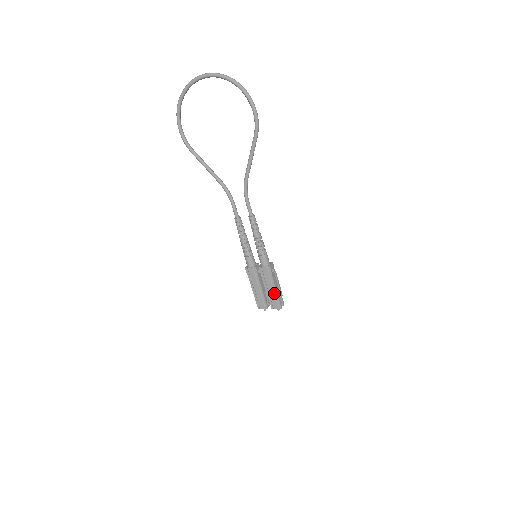
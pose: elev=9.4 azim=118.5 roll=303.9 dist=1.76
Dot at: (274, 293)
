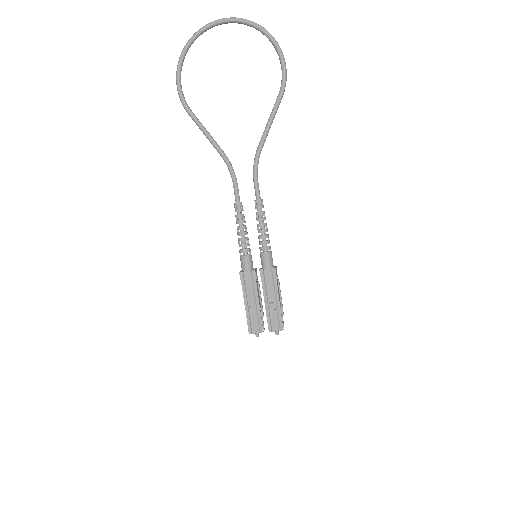
Dot at: (276, 307)
